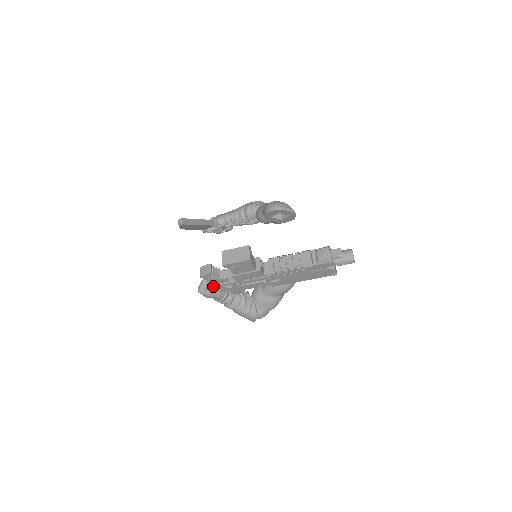
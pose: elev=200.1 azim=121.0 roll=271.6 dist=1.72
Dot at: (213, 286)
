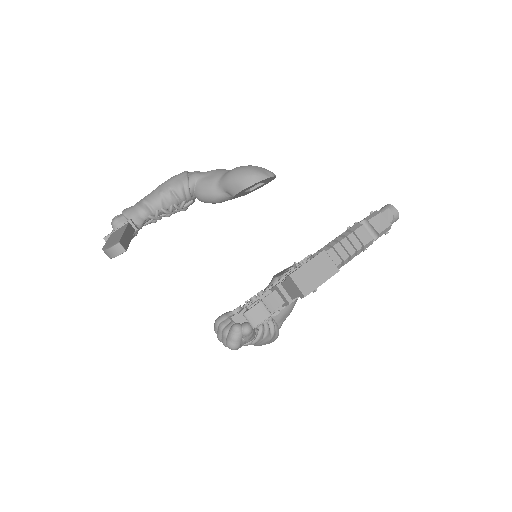
Dot at: (252, 329)
